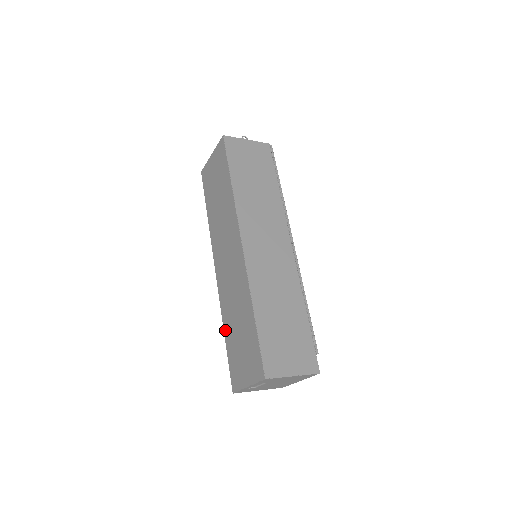
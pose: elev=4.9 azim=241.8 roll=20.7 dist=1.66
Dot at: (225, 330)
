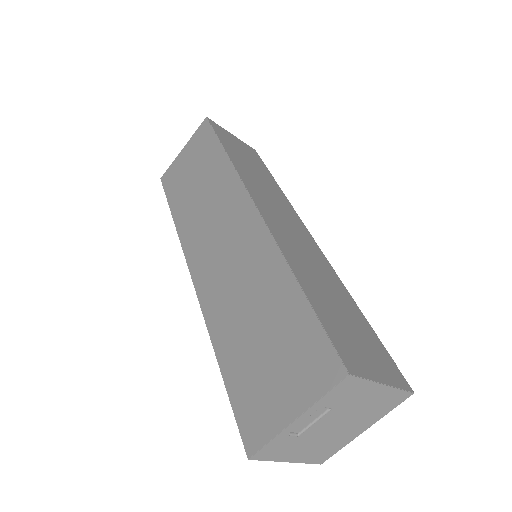
Dot at: (220, 351)
